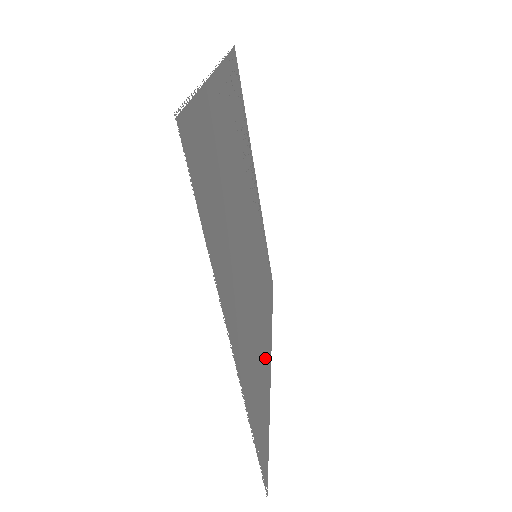
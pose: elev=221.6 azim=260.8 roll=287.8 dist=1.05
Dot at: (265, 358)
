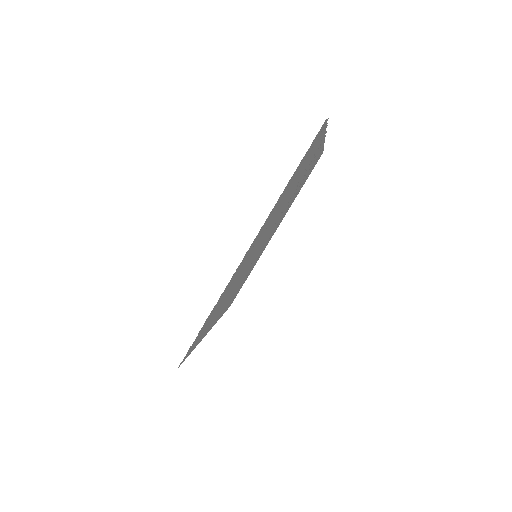
Dot at: (219, 312)
